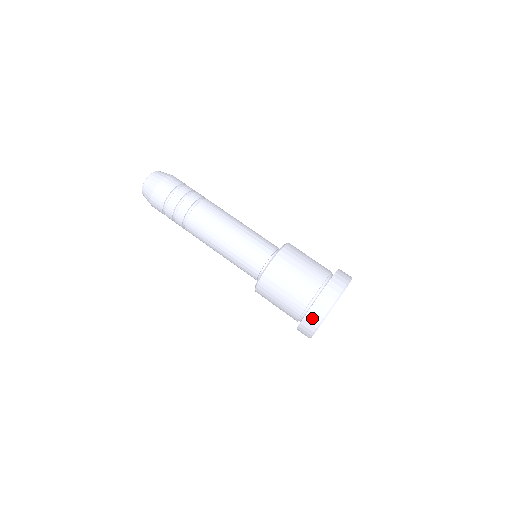
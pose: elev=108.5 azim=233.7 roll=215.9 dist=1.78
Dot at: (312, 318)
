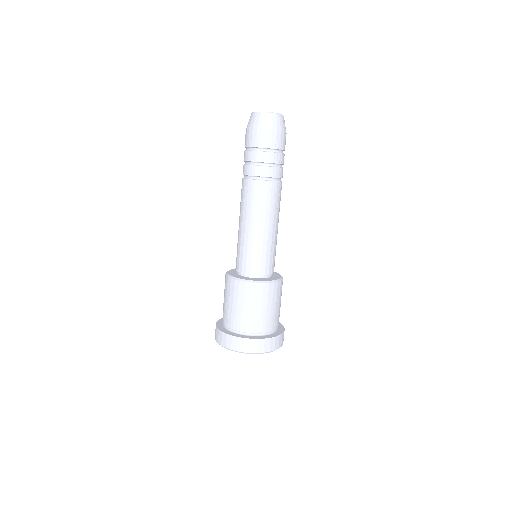
Dot at: (215, 331)
